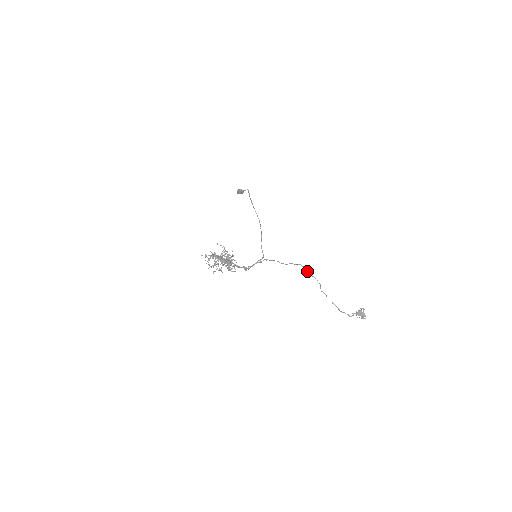
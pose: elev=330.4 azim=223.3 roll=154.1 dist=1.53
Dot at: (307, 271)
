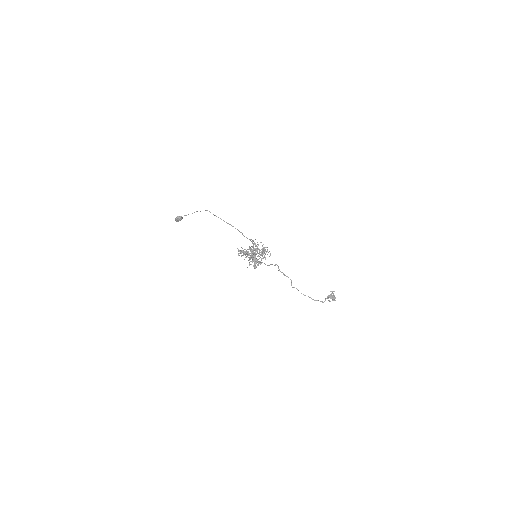
Dot at: (280, 271)
